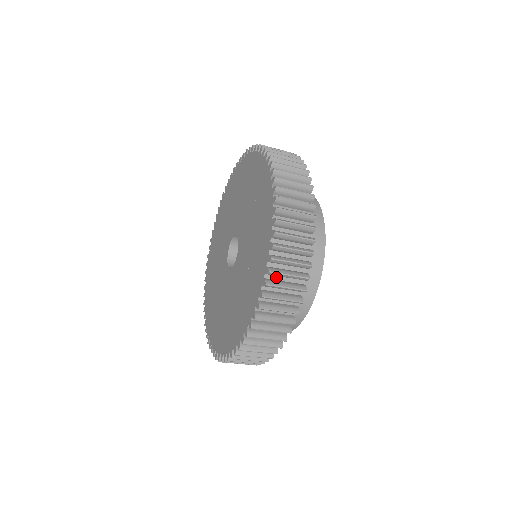
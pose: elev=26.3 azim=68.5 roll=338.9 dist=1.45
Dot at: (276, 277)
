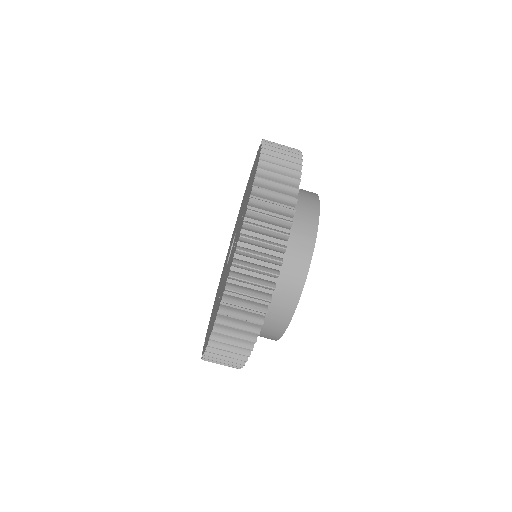
Dot at: (237, 294)
